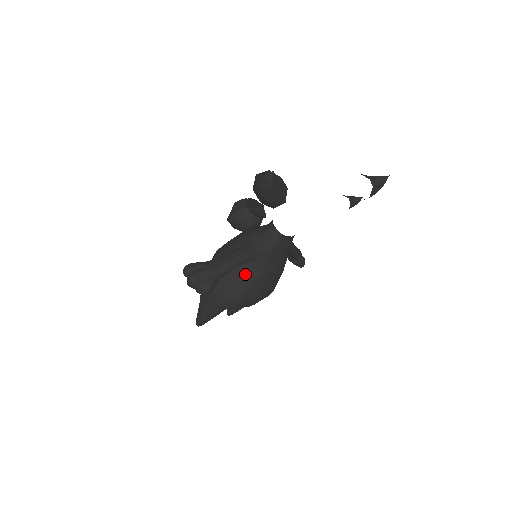
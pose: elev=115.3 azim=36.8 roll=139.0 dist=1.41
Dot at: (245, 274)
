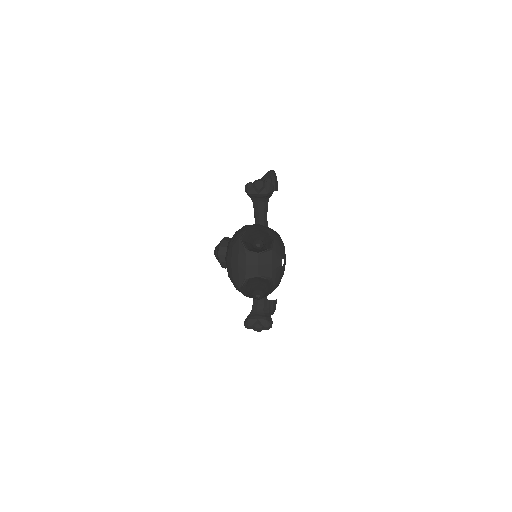
Dot at: occluded
